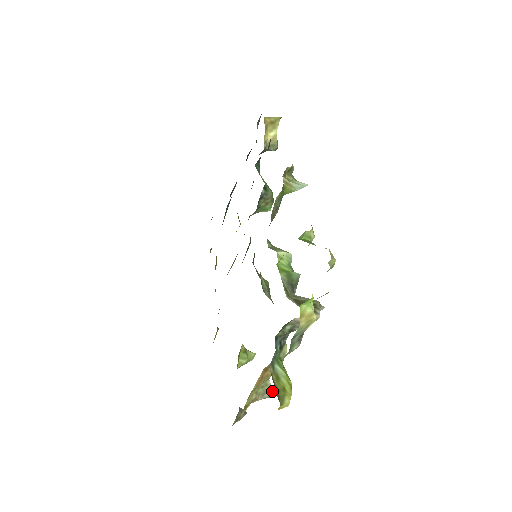
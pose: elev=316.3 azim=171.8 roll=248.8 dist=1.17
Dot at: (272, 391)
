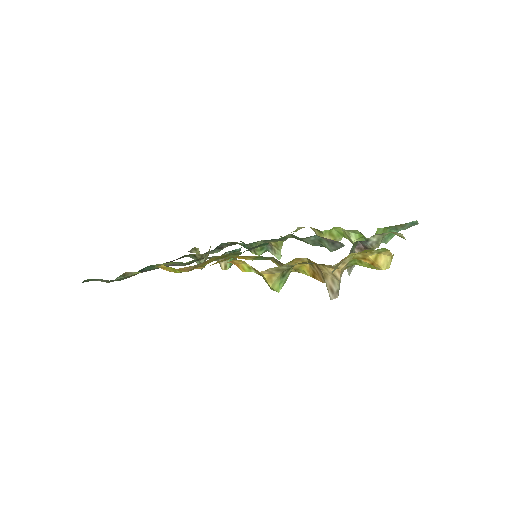
Dot at: (336, 291)
